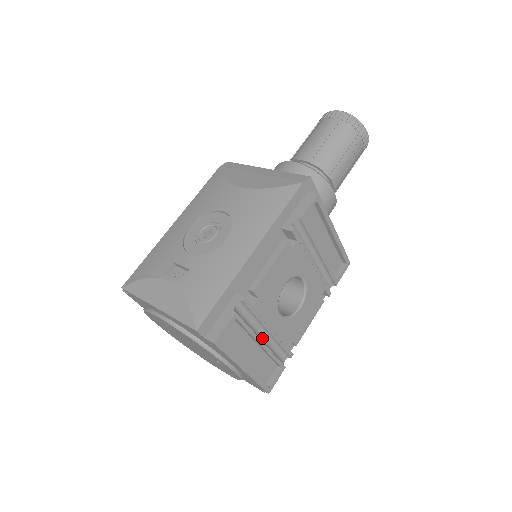
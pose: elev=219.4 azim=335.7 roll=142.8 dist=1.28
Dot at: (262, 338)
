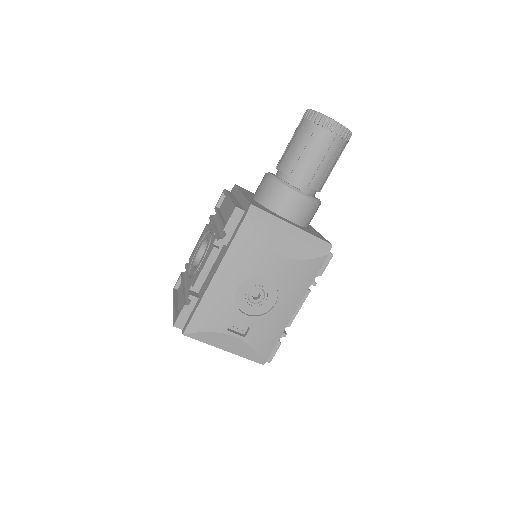
Dot at: occluded
